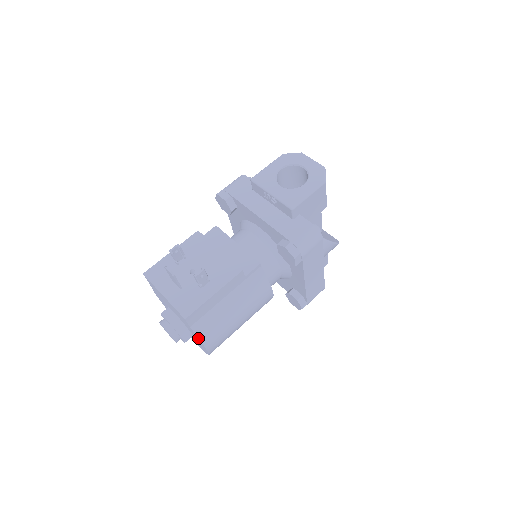
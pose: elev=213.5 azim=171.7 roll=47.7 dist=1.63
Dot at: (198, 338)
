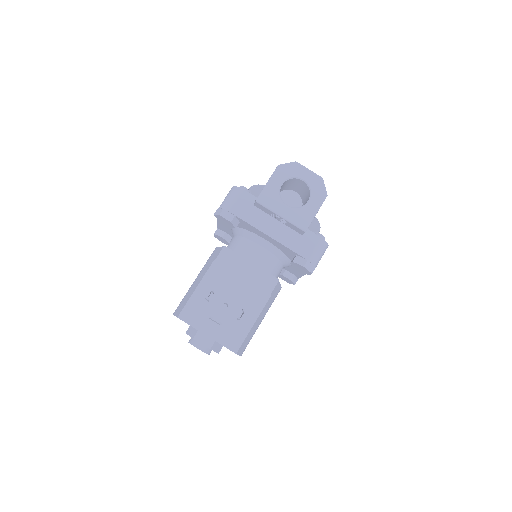
Dot at: occluded
